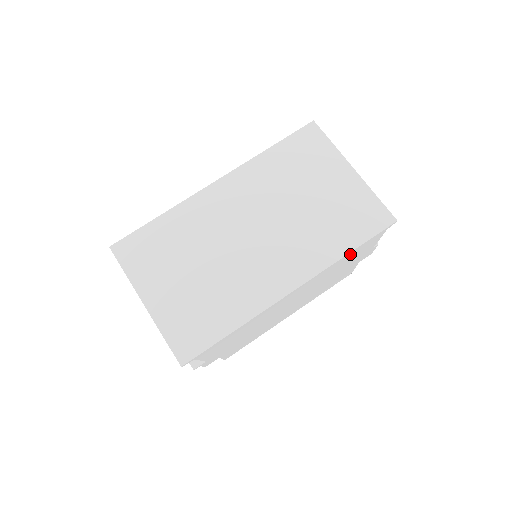
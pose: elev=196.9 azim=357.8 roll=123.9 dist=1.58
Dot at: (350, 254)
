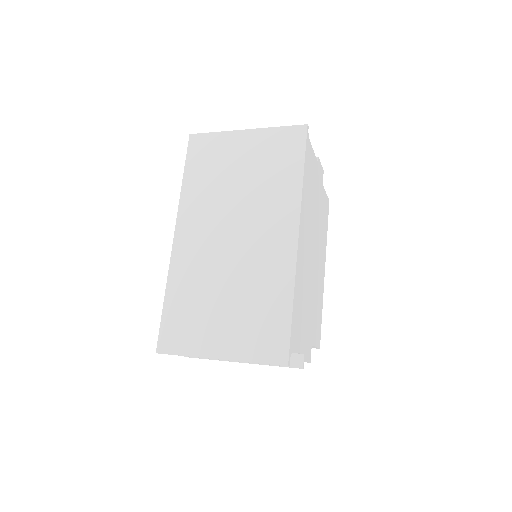
Dot at: (305, 177)
